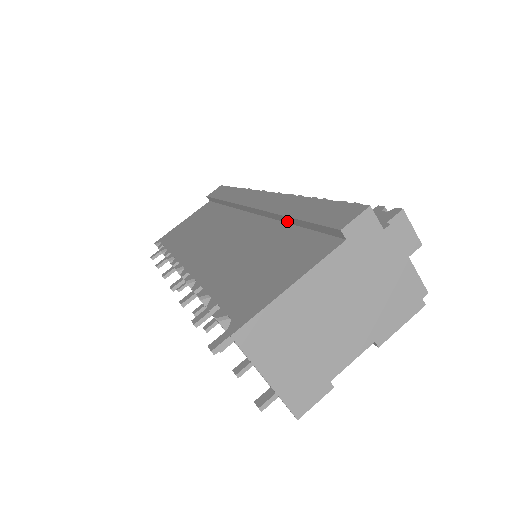
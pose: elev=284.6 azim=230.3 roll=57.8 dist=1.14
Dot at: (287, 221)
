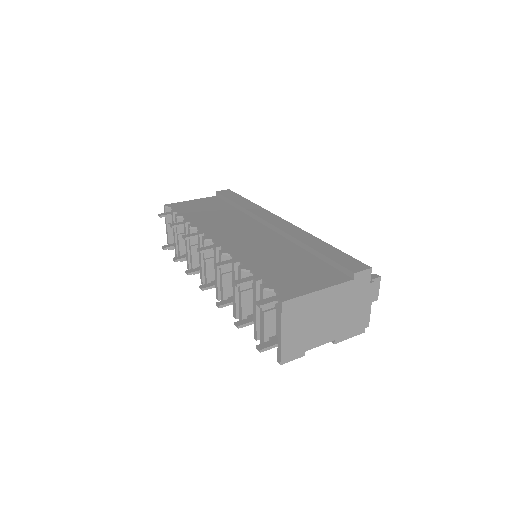
Dot at: (306, 249)
